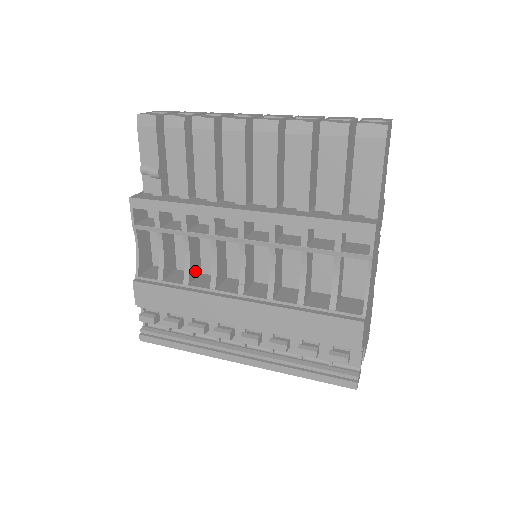
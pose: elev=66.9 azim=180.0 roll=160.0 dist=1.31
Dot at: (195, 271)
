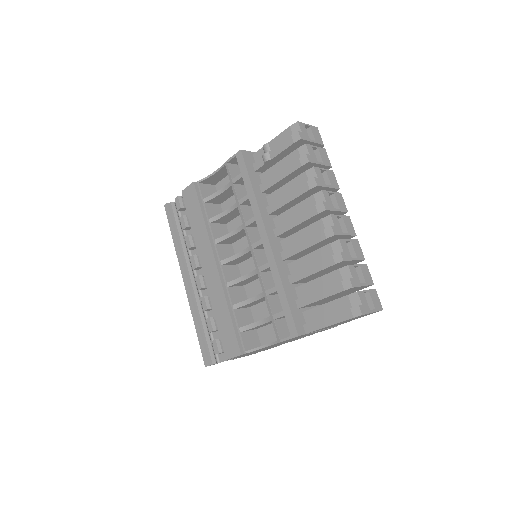
Dot at: (223, 221)
